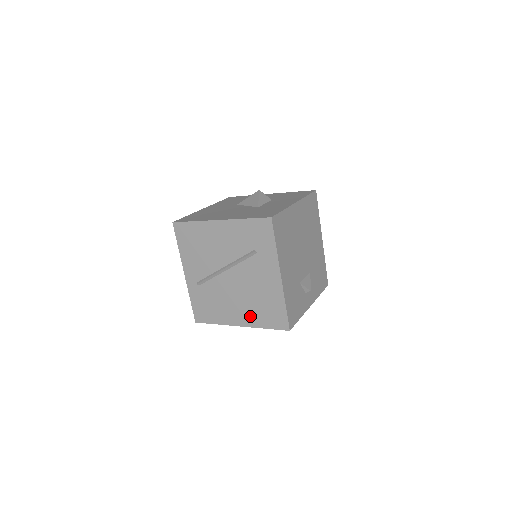
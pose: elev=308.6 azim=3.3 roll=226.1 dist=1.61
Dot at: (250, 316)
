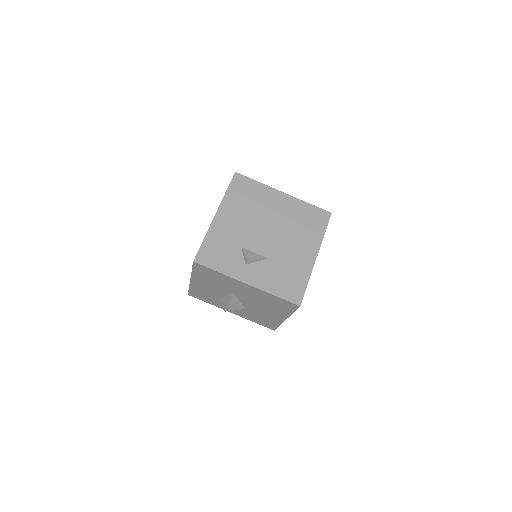
Dot at: occluded
